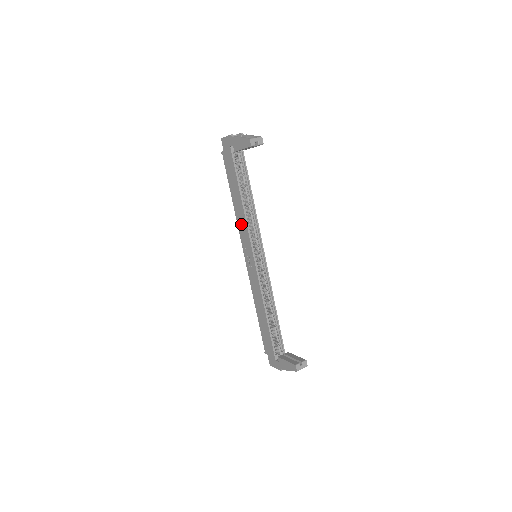
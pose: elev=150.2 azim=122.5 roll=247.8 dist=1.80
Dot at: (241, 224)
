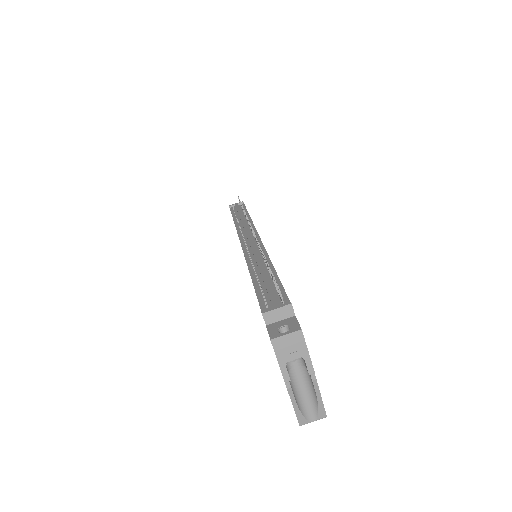
Dot at: occluded
